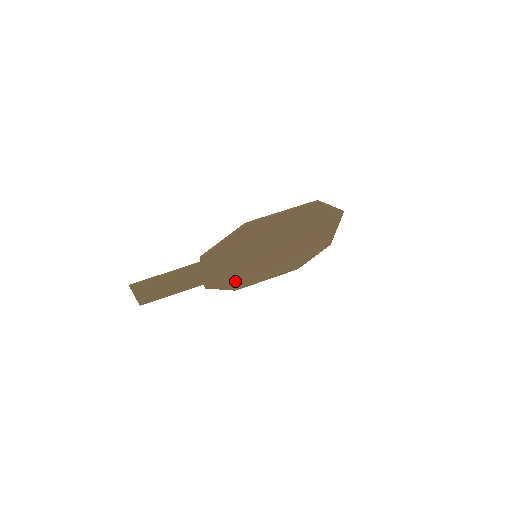
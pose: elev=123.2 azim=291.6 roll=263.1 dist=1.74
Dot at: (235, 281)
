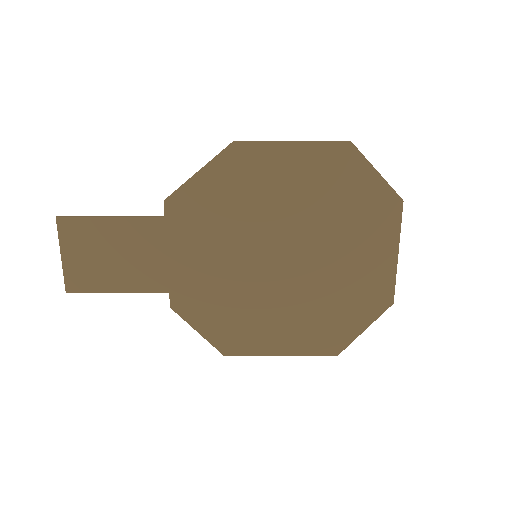
Dot at: (222, 319)
